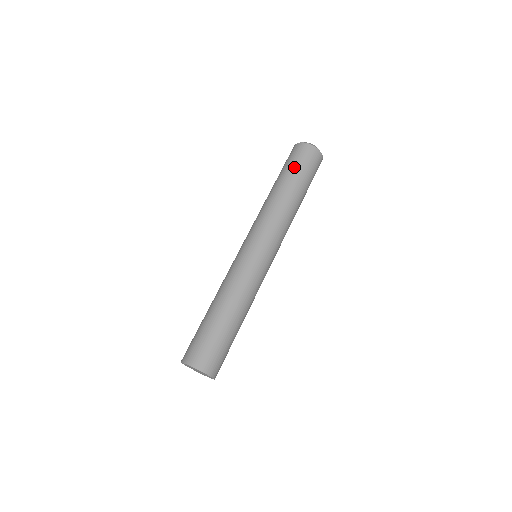
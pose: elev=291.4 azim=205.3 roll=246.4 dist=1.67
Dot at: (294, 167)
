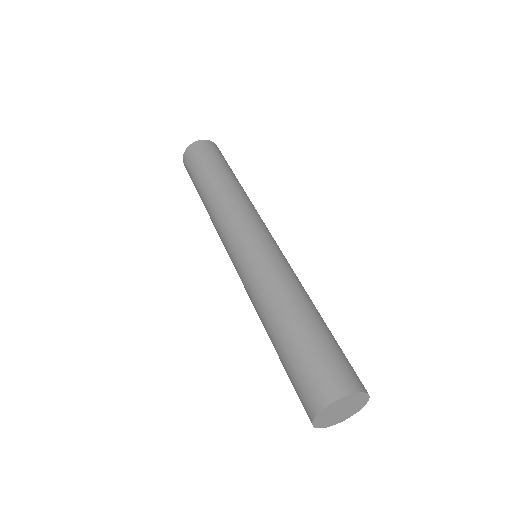
Dot at: (211, 160)
